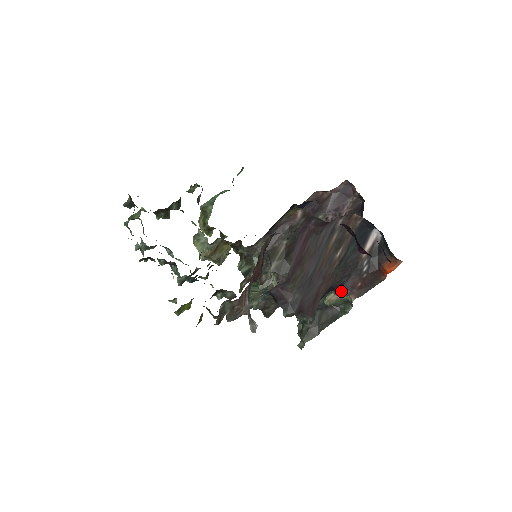
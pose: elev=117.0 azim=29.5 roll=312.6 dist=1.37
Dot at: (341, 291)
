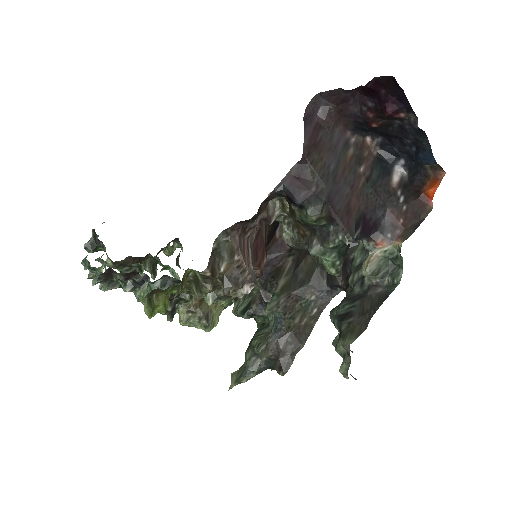
Dot at: (380, 235)
